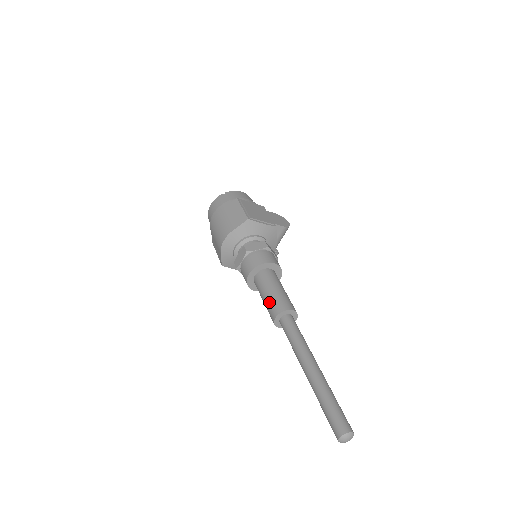
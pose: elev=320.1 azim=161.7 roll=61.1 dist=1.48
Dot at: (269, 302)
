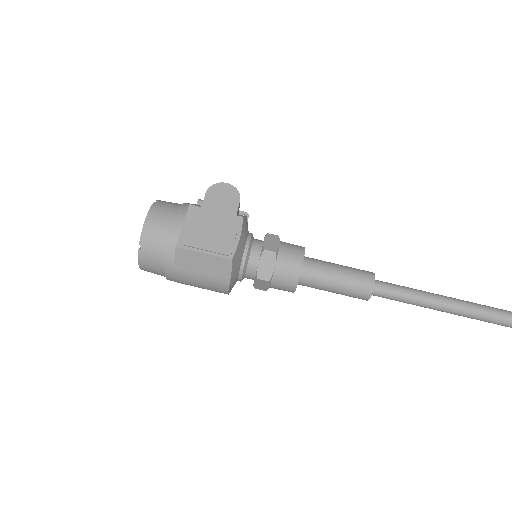
Dot at: (346, 295)
